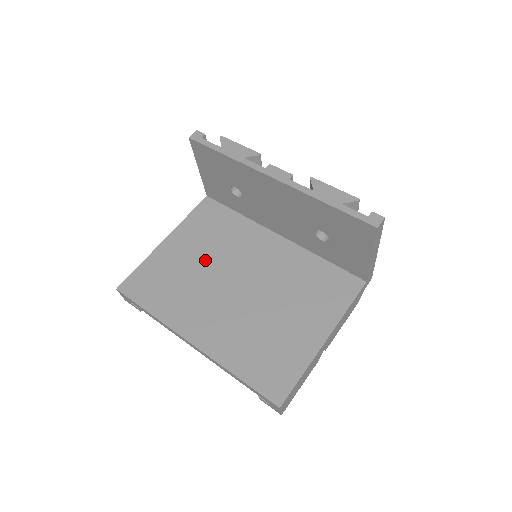
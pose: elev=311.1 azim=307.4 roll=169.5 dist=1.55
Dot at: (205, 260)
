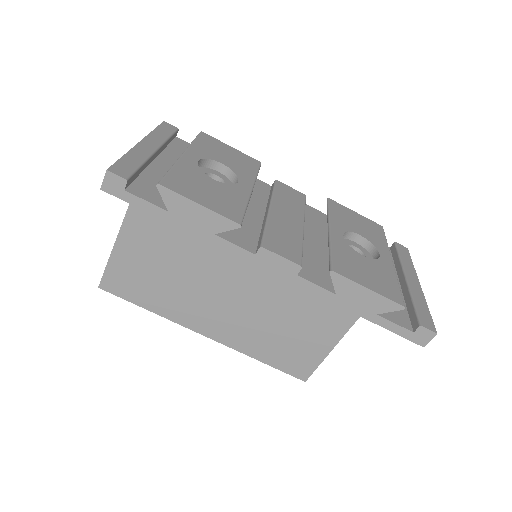
Dot at: (189, 249)
